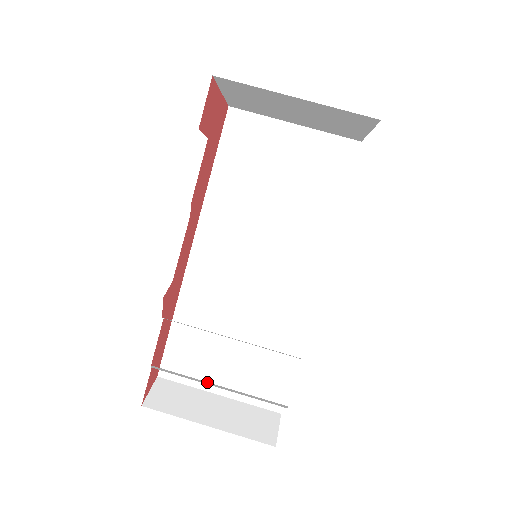
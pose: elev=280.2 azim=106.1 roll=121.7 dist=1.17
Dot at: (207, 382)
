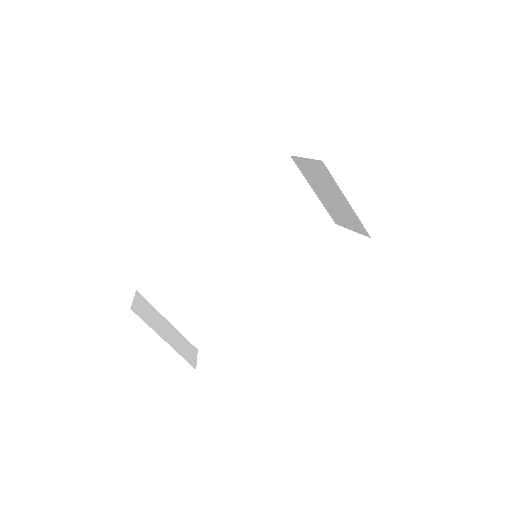
Dot at: occluded
